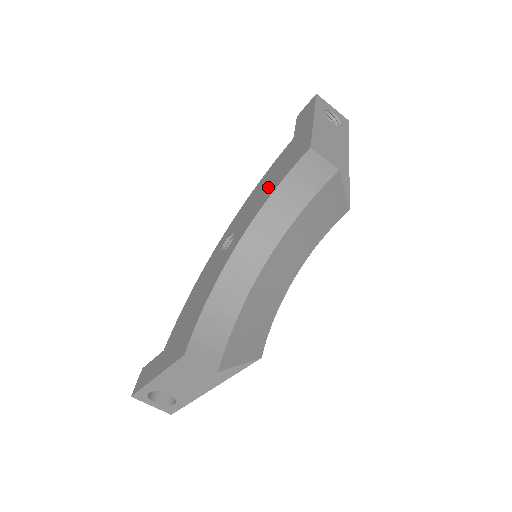
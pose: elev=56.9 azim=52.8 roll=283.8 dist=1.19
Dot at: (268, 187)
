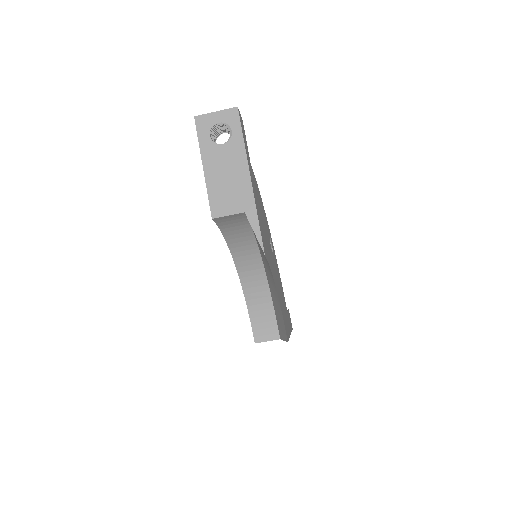
Dot at: occluded
